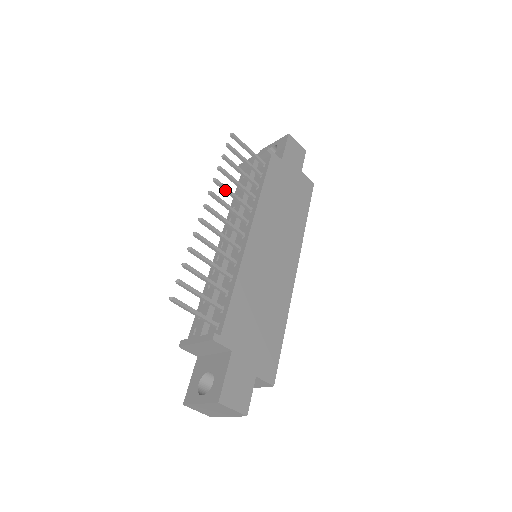
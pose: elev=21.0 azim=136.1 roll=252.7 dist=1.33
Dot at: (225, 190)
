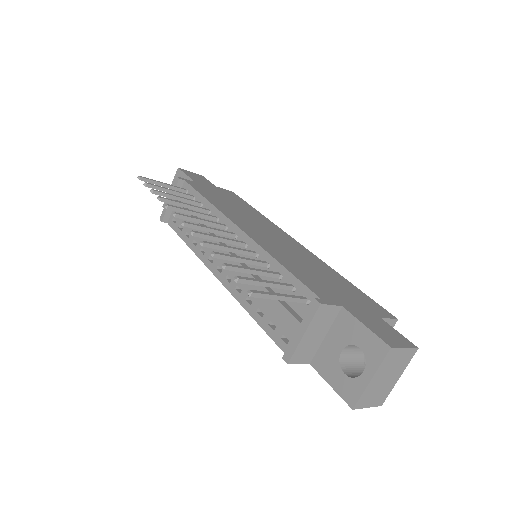
Dot at: (182, 211)
